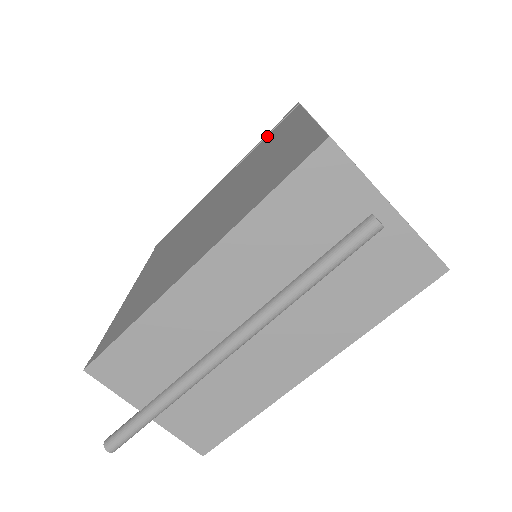
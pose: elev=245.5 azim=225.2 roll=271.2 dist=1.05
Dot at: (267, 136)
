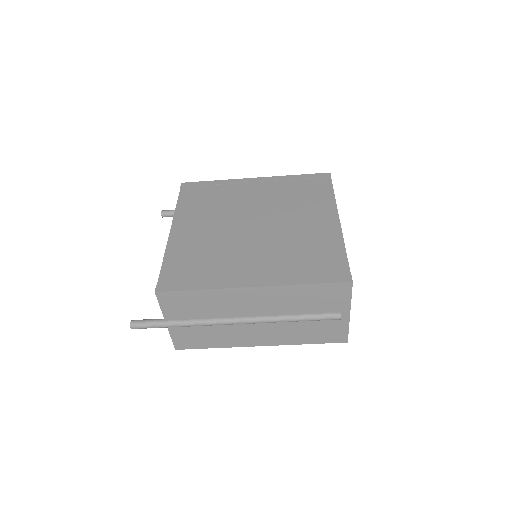
Dot at: (301, 180)
